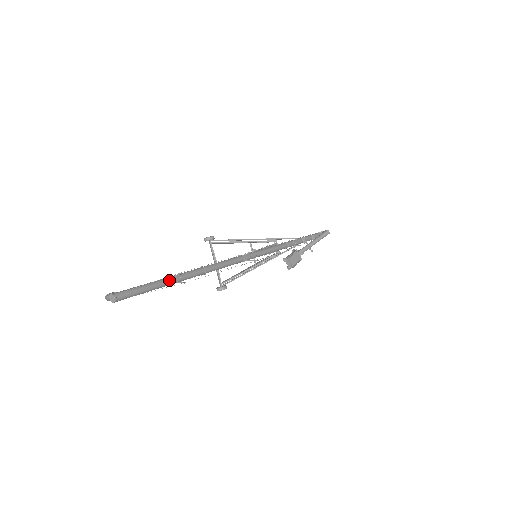
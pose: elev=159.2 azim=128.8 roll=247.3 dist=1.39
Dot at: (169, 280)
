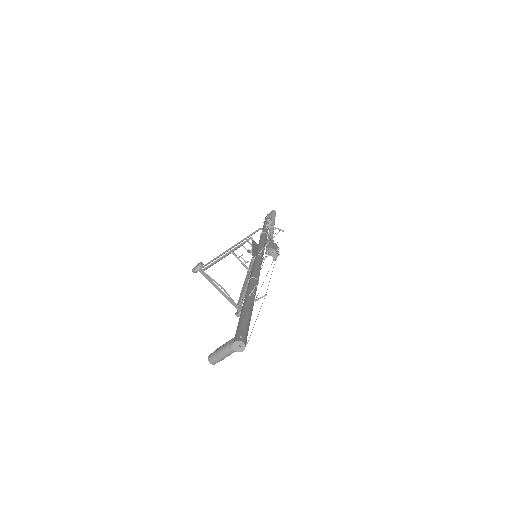
Dot at: occluded
